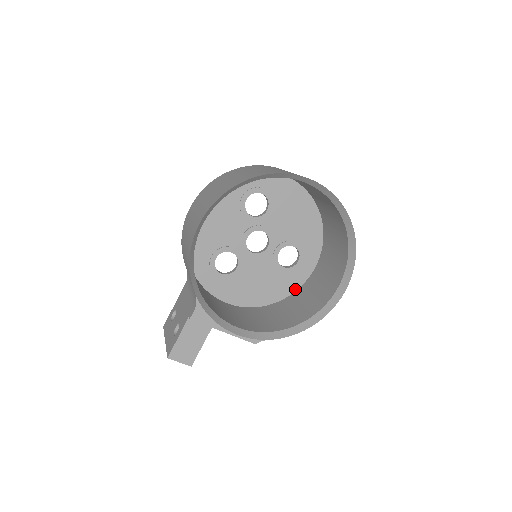
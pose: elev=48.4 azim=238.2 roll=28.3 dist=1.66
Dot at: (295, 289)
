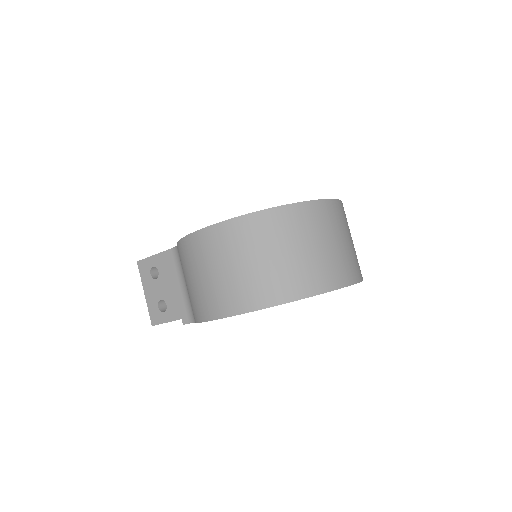
Dot at: occluded
